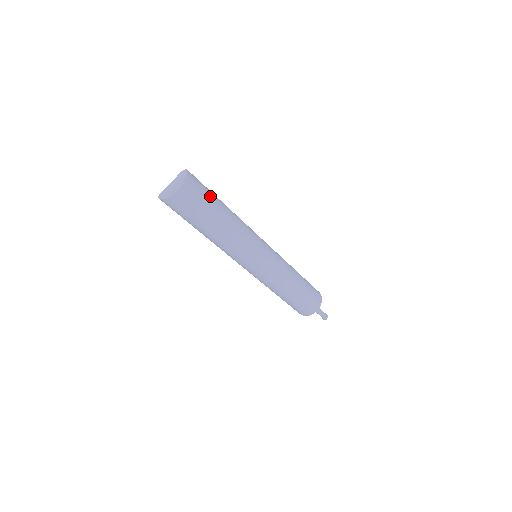
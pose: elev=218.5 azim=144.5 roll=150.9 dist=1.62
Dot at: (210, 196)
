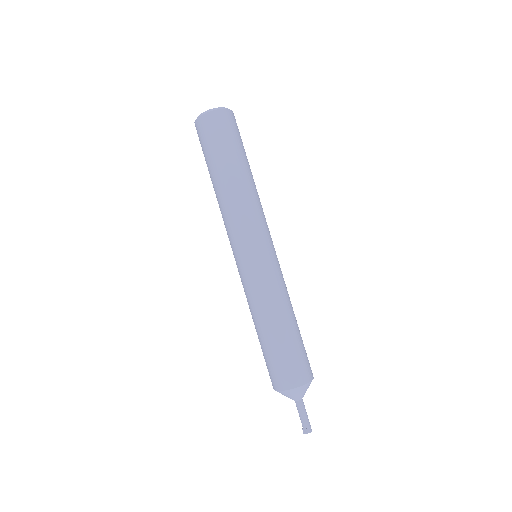
Dot at: (241, 145)
